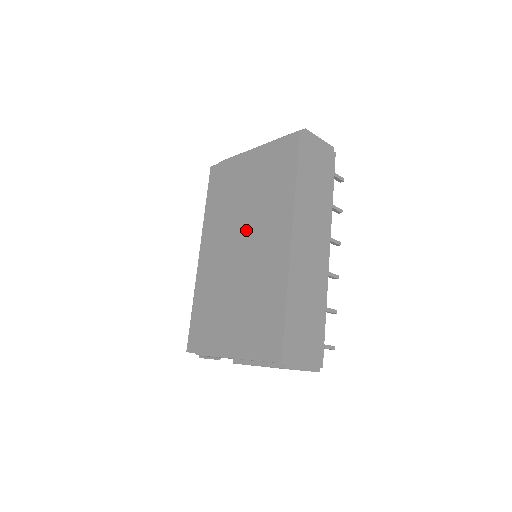
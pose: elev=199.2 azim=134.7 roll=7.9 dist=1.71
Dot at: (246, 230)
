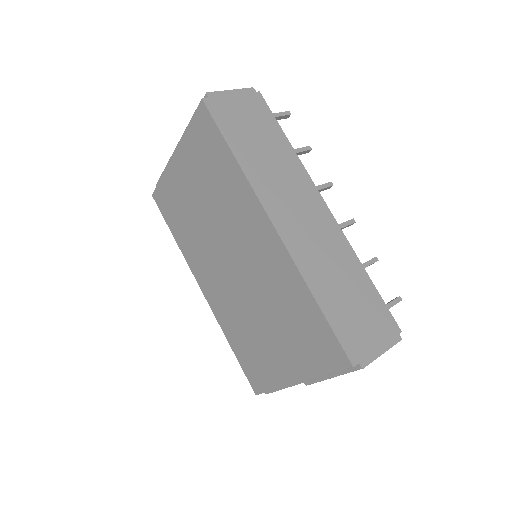
Dot at: (225, 242)
